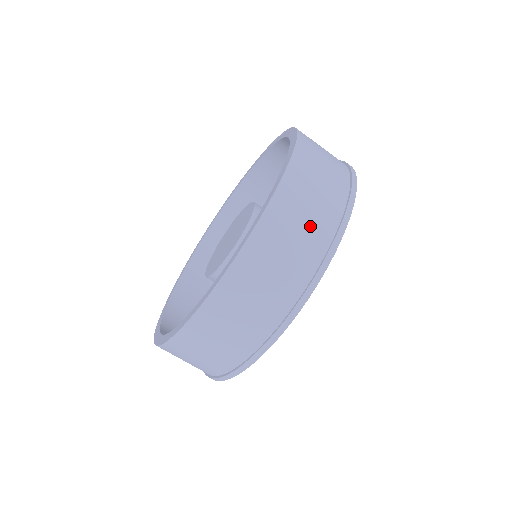
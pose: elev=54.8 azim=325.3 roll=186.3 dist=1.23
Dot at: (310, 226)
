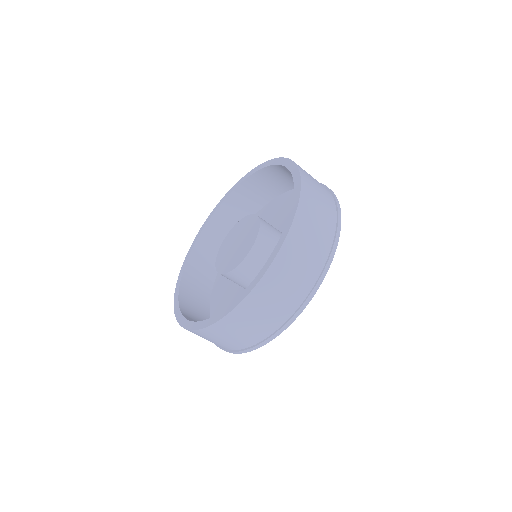
Dot at: (324, 211)
